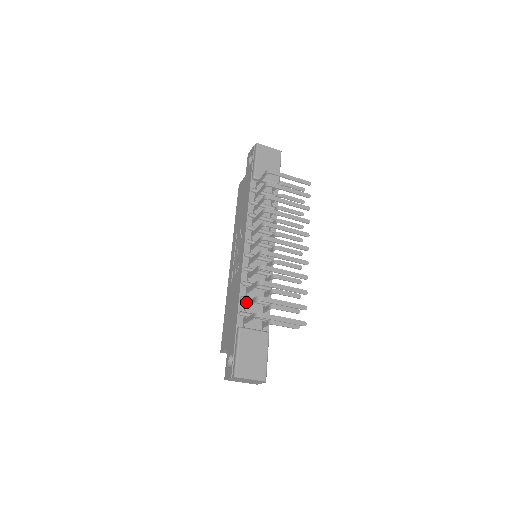
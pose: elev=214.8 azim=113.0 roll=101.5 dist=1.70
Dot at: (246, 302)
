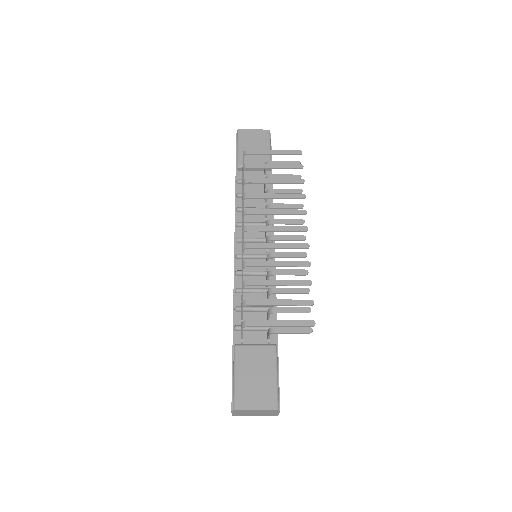
Dot at: occluded
